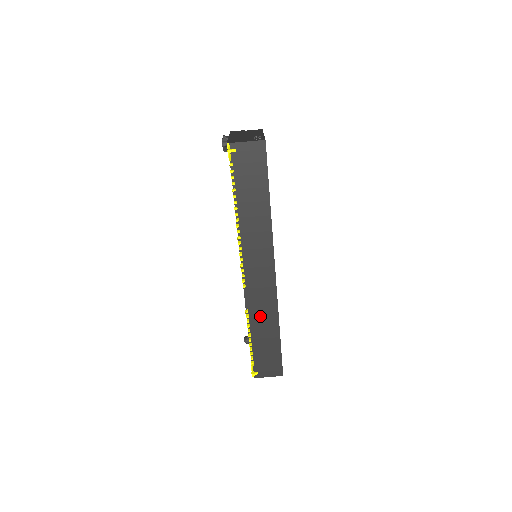
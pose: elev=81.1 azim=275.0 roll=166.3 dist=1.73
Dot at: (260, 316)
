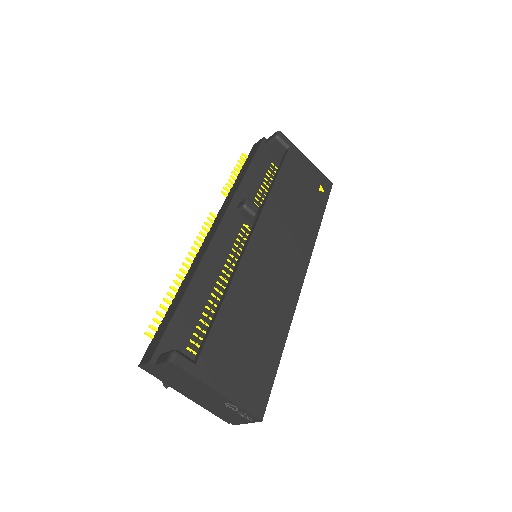
Dot at: occluded
